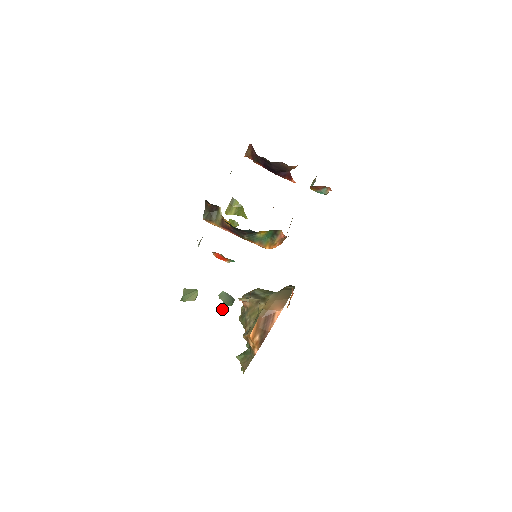
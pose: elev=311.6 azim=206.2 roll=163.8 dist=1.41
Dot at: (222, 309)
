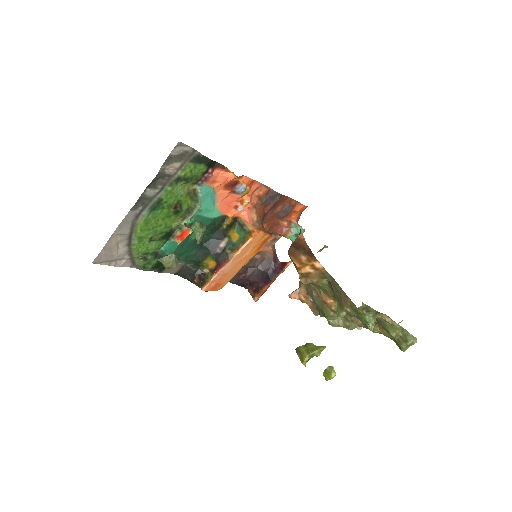
Dot at: (187, 224)
